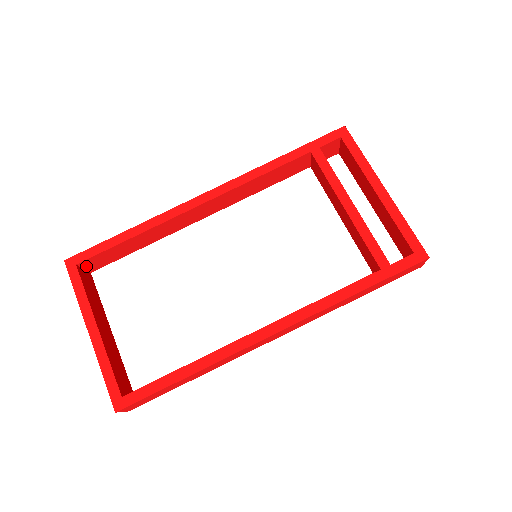
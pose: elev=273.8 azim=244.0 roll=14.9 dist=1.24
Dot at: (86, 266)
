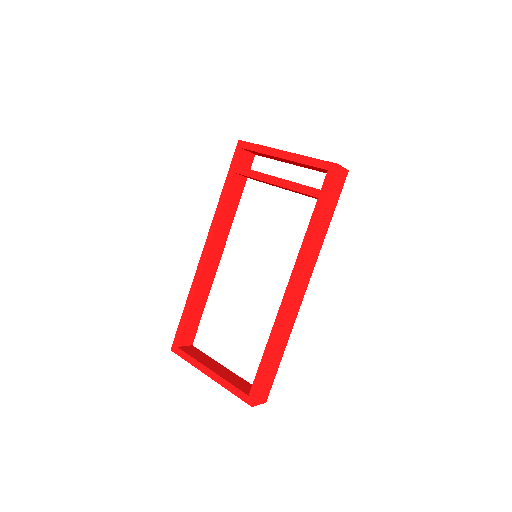
Dot at: (184, 343)
